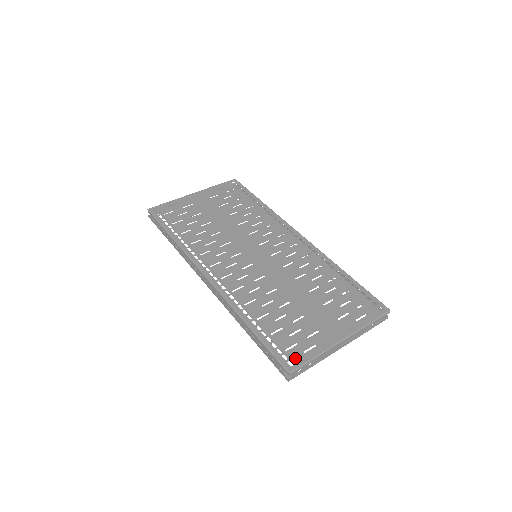
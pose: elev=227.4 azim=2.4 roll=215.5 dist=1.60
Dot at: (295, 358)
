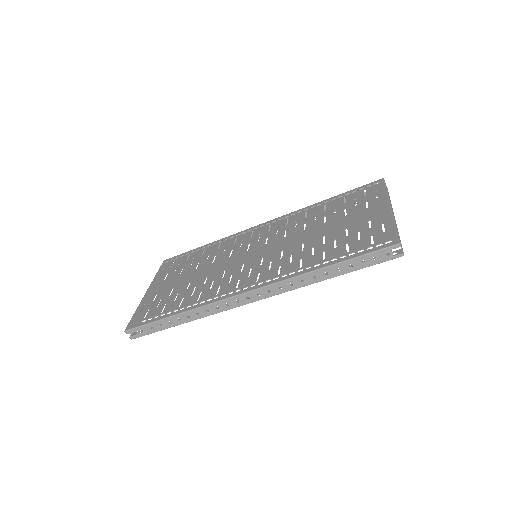
Dot at: (386, 238)
